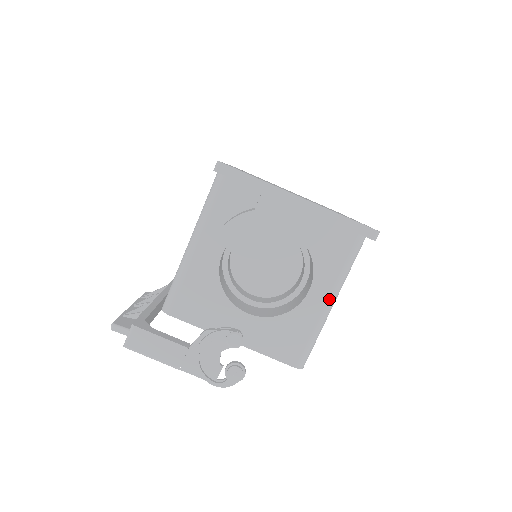
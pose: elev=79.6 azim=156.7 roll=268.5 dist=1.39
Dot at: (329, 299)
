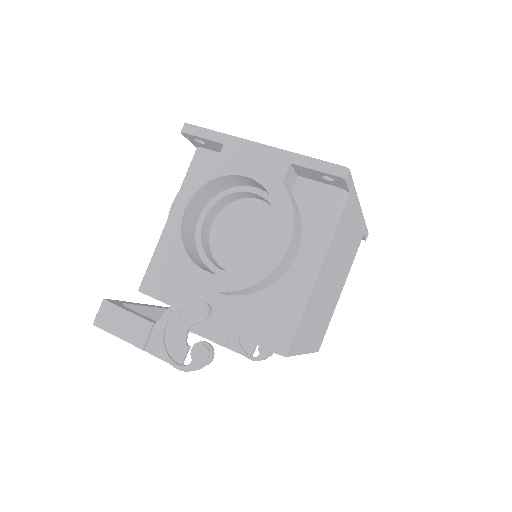
Dot at: (309, 265)
